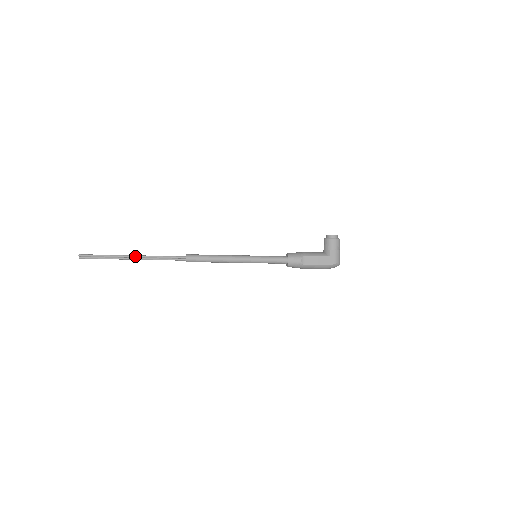
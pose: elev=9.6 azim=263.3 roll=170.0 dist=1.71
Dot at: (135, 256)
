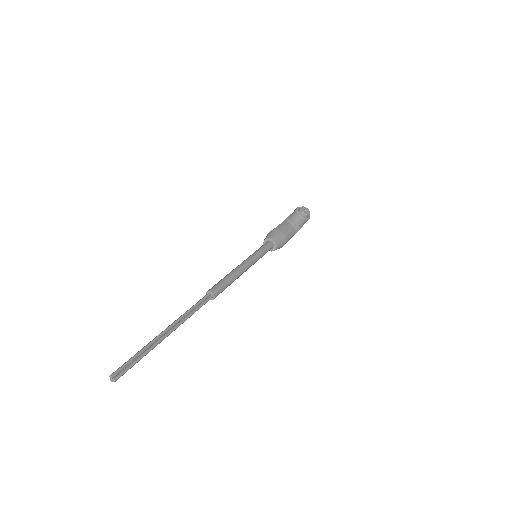
Dot at: occluded
